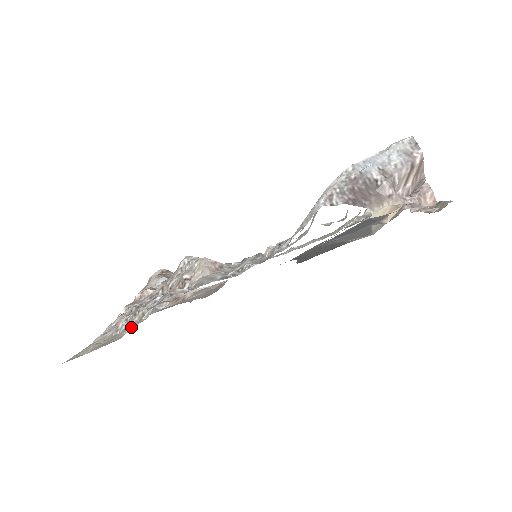
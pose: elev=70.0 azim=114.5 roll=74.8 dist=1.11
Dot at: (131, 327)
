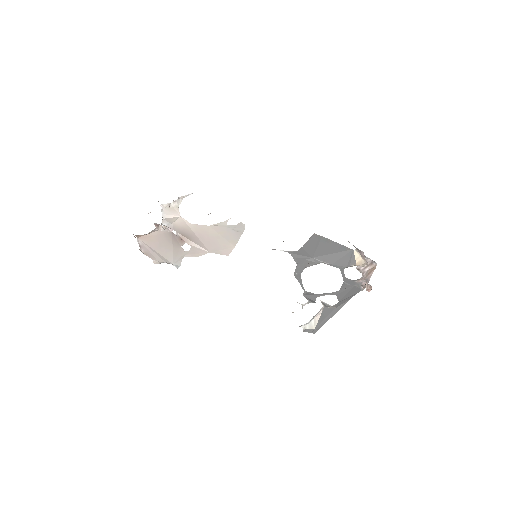
Dot at: occluded
